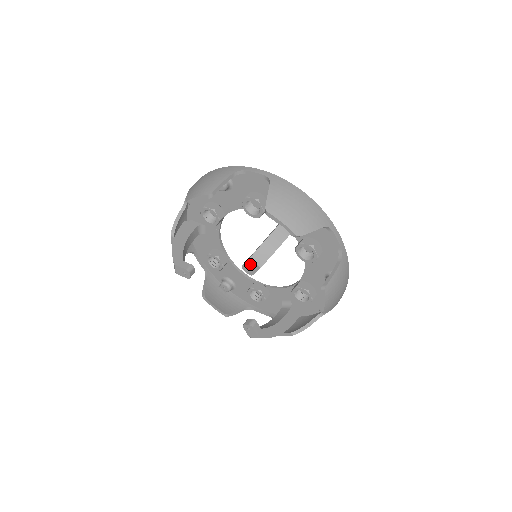
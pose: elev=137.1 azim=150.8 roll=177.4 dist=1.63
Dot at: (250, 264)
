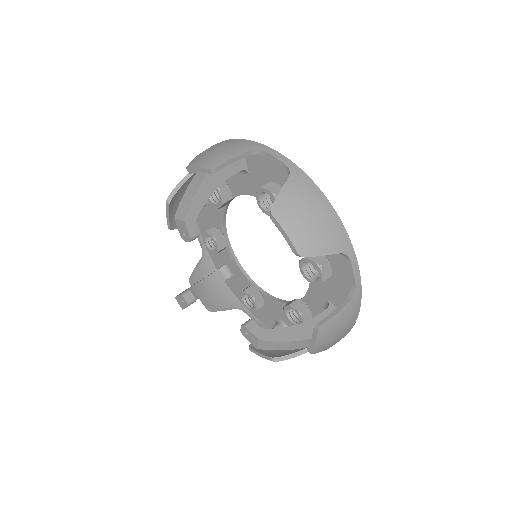
Dot at: (180, 226)
